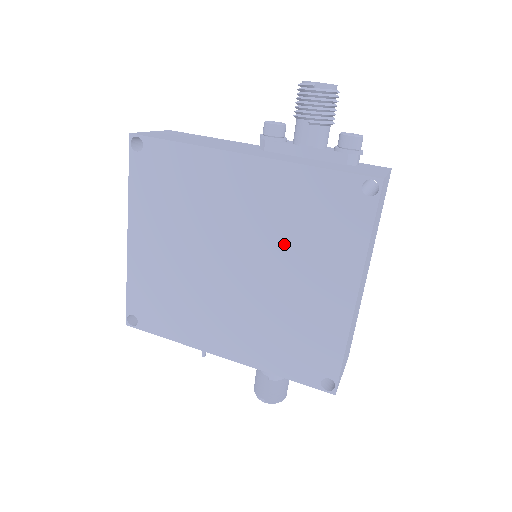
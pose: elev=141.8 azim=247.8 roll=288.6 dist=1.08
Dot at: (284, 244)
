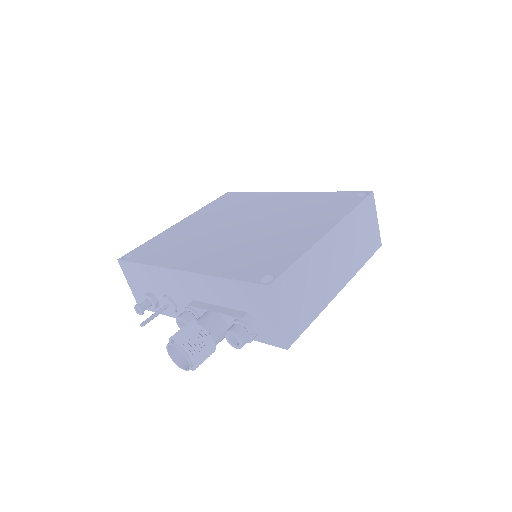
Dot at: (289, 216)
